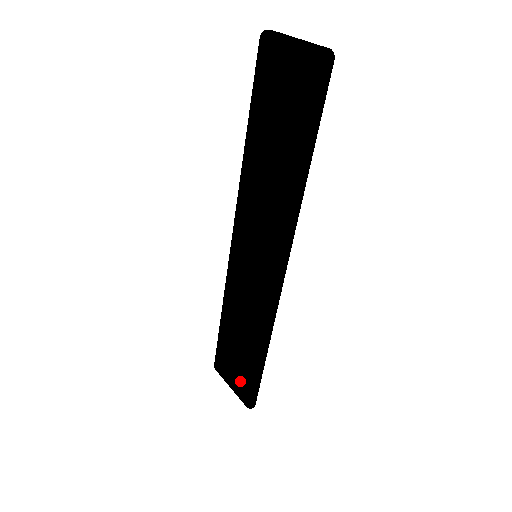
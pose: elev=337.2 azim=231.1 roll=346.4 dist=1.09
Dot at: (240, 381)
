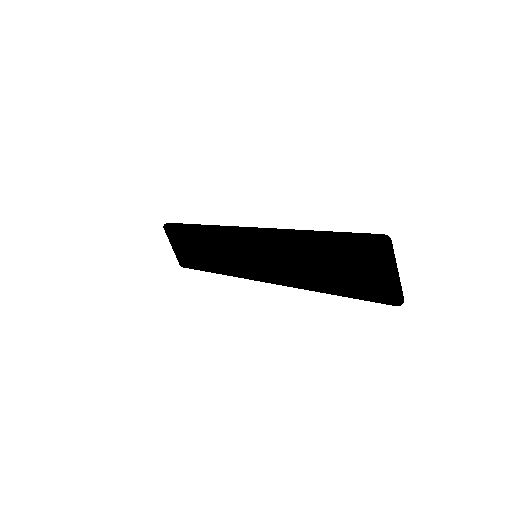
Dot at: (185, 257)
